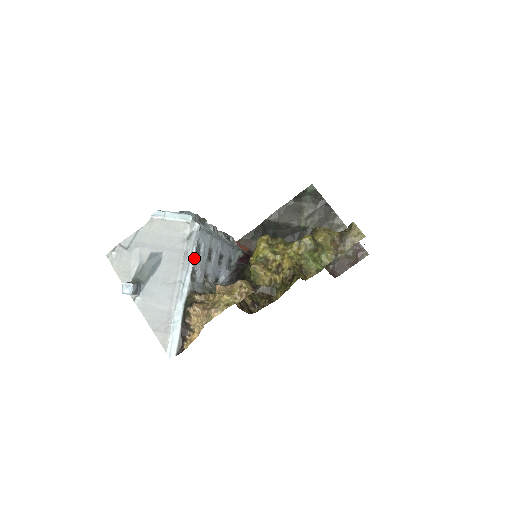
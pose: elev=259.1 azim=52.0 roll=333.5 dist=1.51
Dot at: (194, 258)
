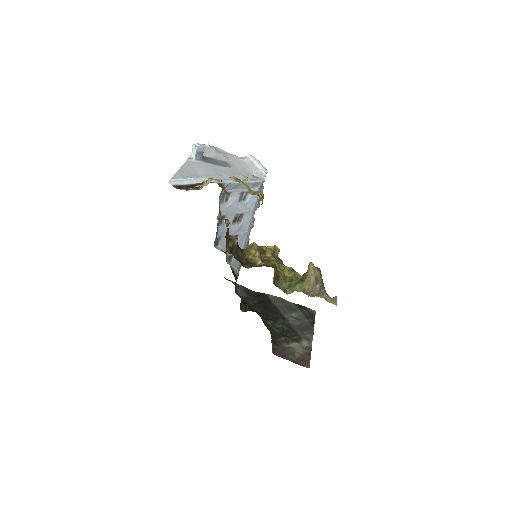
Dot at: (238, 192)
